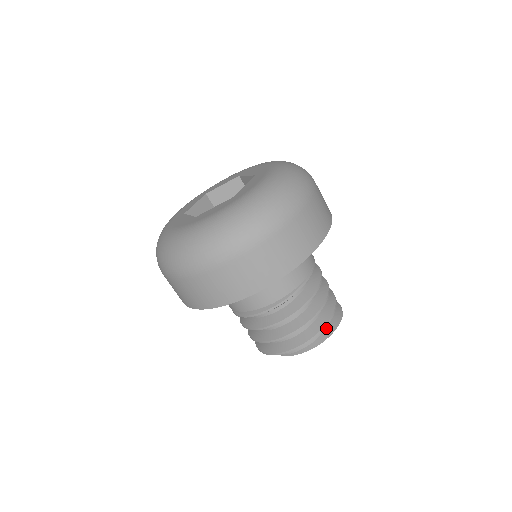
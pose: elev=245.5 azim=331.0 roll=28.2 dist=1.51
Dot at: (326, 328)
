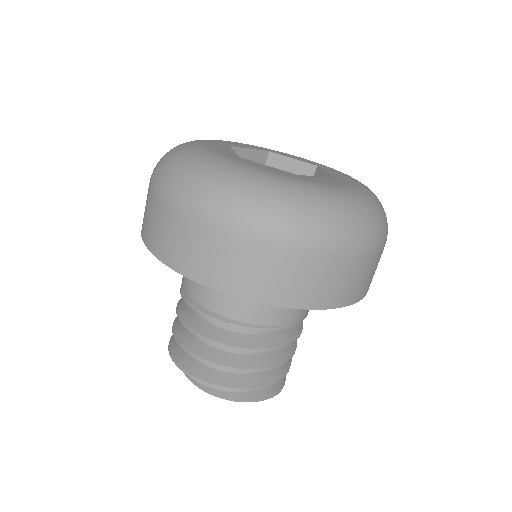
Dot at: occluded
